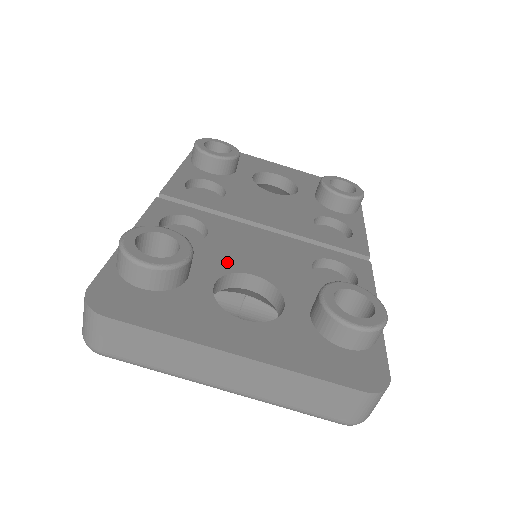
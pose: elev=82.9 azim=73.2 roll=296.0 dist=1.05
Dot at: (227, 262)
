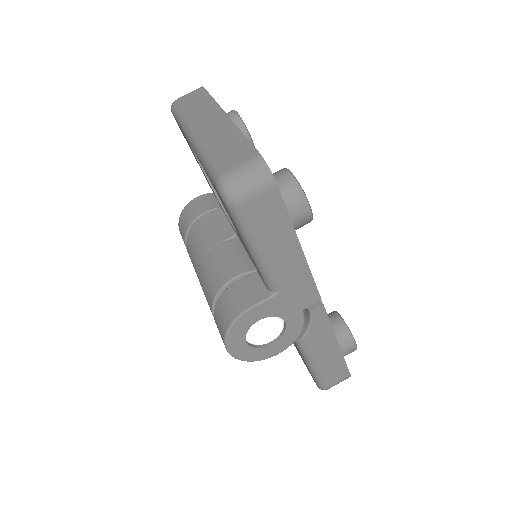
Dot at: occluded
